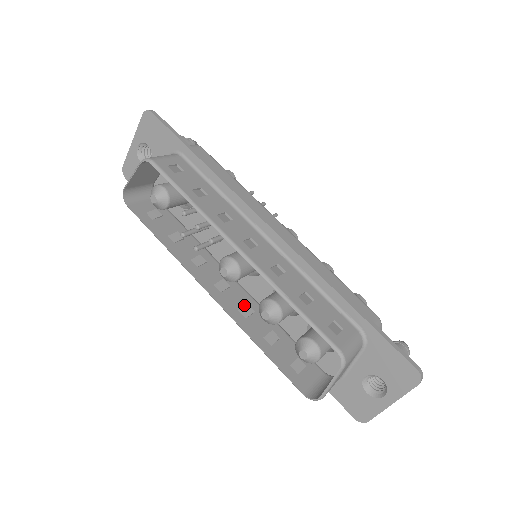
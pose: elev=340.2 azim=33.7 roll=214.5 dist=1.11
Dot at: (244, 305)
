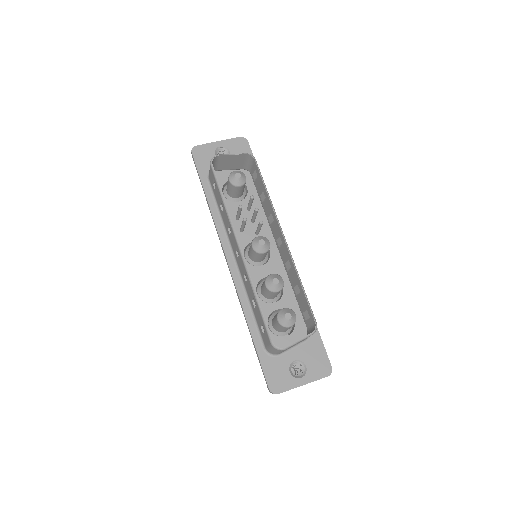
Dot at: occluded
